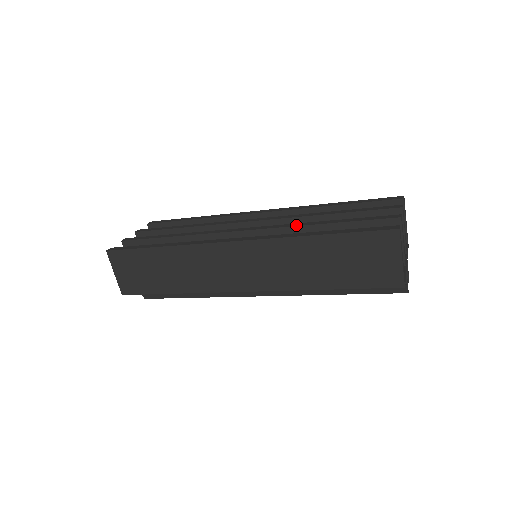
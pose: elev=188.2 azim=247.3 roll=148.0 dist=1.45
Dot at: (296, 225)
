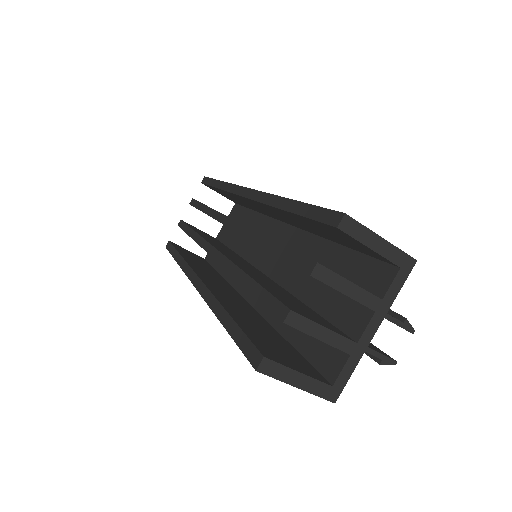
Dot at: (230, 271)
